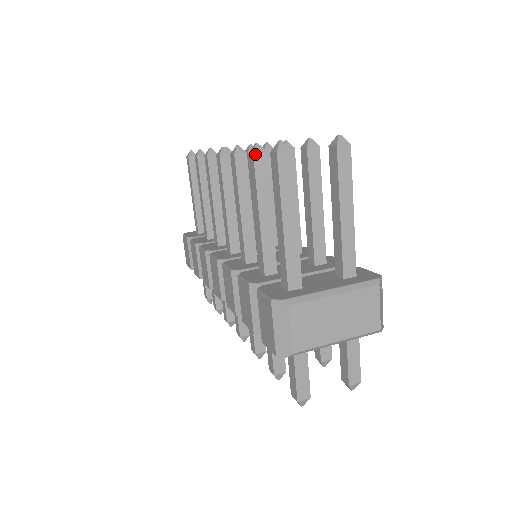
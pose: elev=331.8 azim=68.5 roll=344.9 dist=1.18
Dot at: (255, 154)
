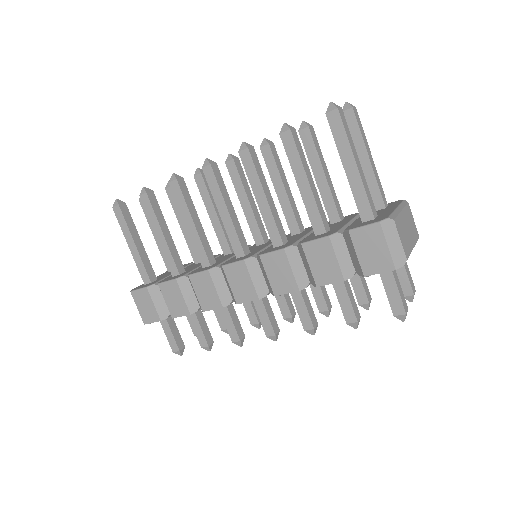
Dot at: (291, 130)
